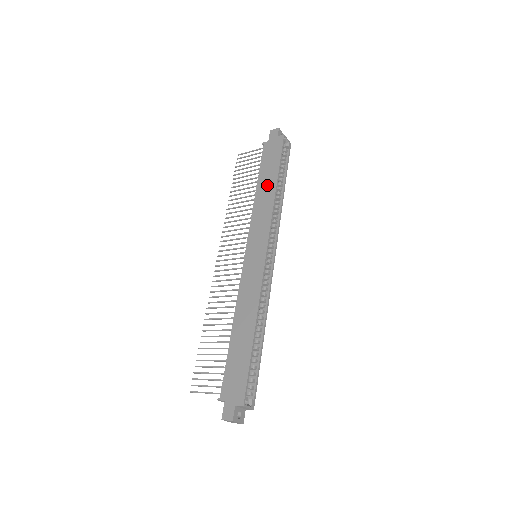
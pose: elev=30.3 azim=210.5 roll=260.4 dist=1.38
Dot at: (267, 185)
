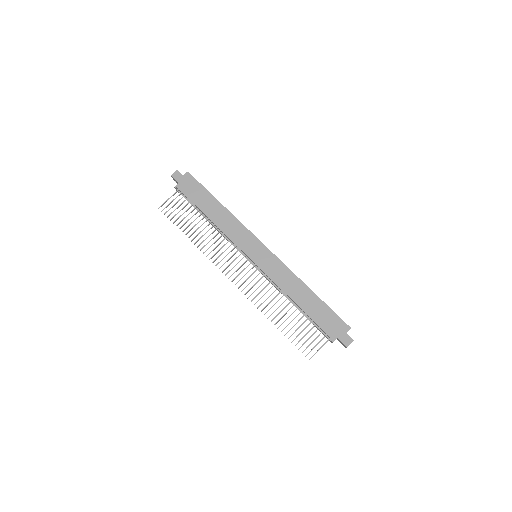
Dot at: (215, 210)
